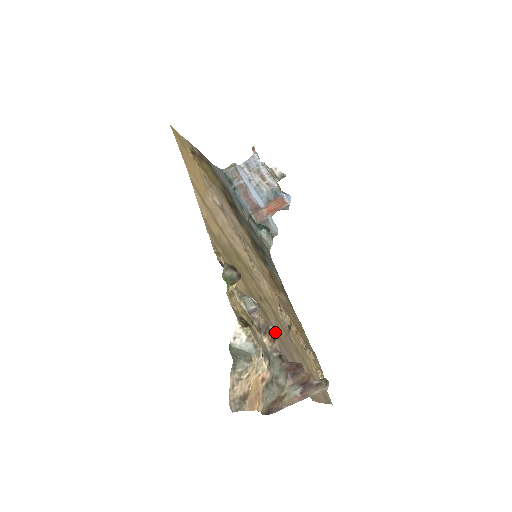
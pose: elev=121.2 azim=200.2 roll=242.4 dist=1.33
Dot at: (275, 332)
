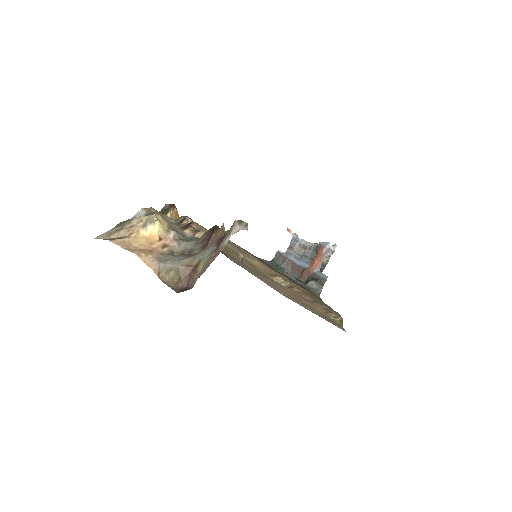
Dot at: occluded
